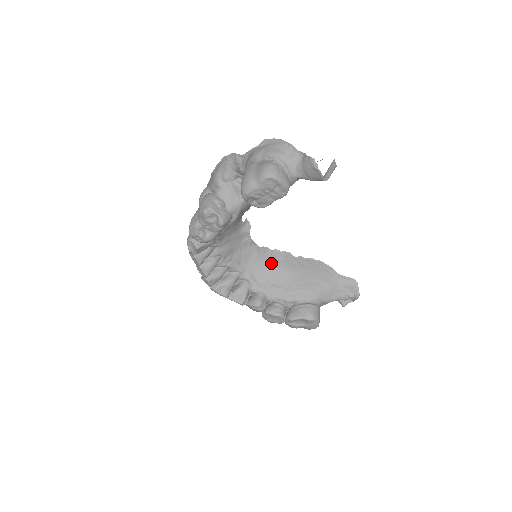
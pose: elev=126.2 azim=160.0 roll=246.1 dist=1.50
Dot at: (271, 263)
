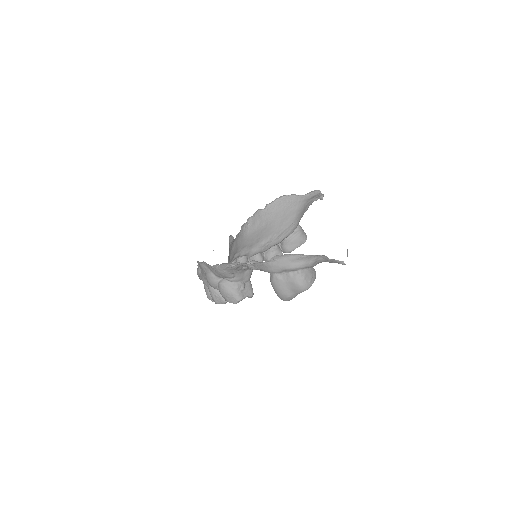
Dot at: (252, 231)
